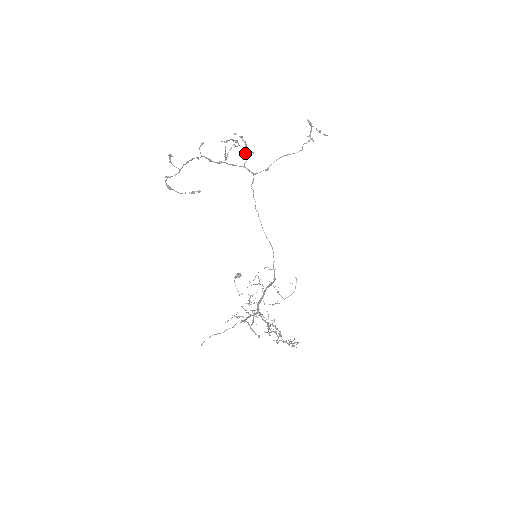
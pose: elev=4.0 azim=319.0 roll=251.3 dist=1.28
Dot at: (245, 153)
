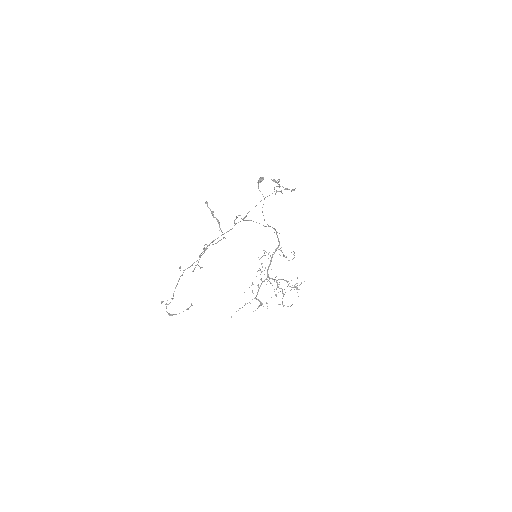
Dot at: occluded
